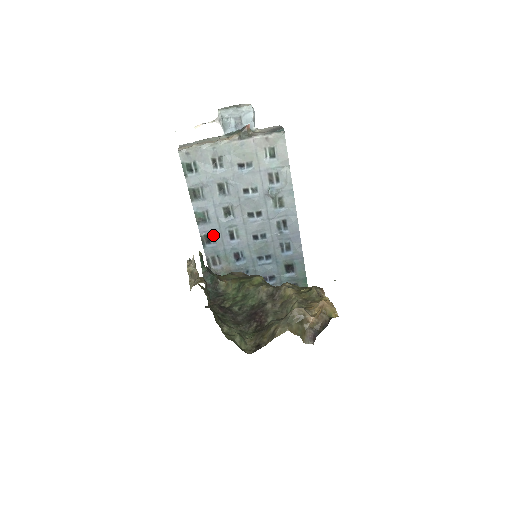
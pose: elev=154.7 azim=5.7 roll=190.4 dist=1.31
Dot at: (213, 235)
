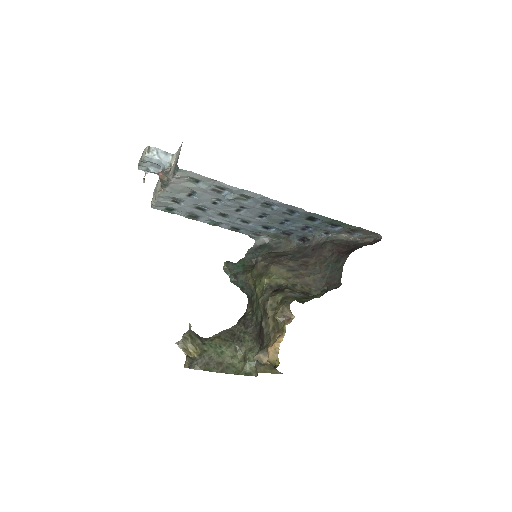
Dot at: (235, 226)
